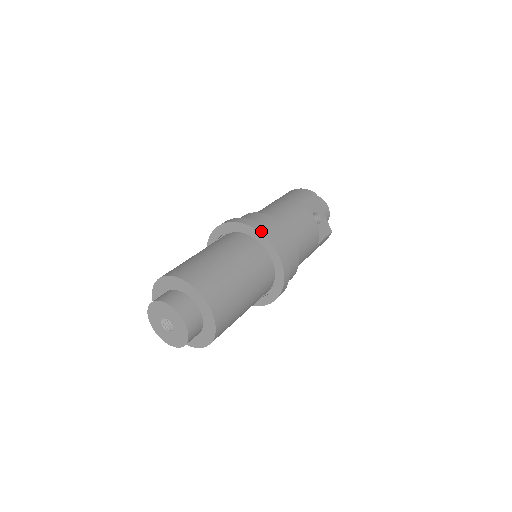
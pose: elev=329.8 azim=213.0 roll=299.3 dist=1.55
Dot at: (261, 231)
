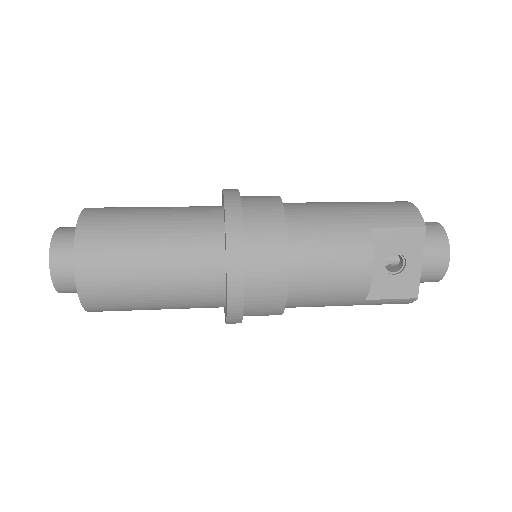
Dot at: (229, 229)
